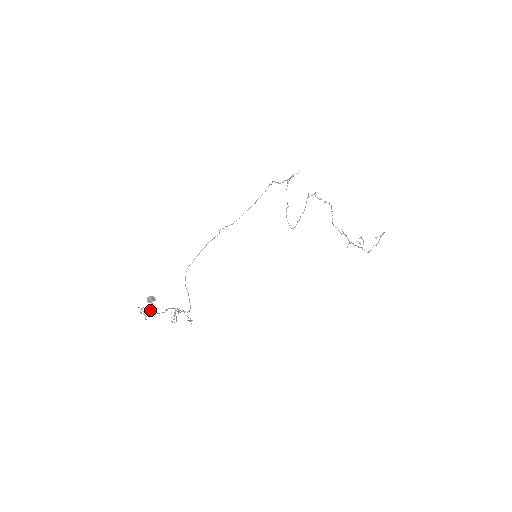
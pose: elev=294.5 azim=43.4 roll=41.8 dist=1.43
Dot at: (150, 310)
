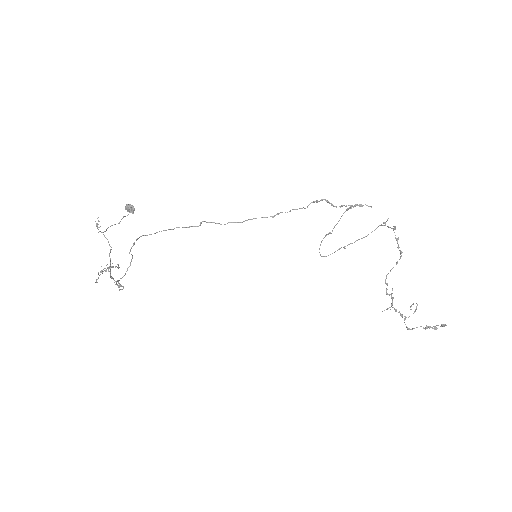
Dot at: (120, 221)
